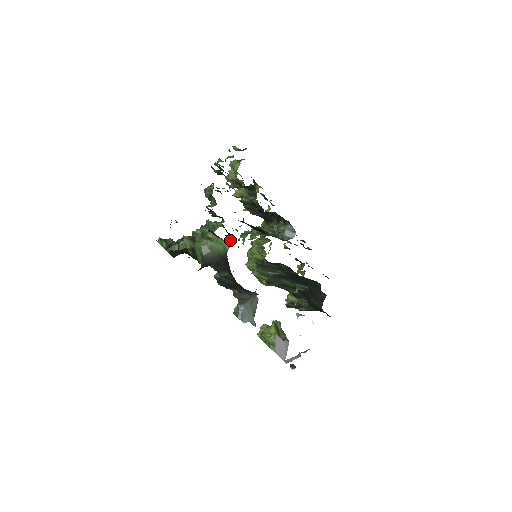
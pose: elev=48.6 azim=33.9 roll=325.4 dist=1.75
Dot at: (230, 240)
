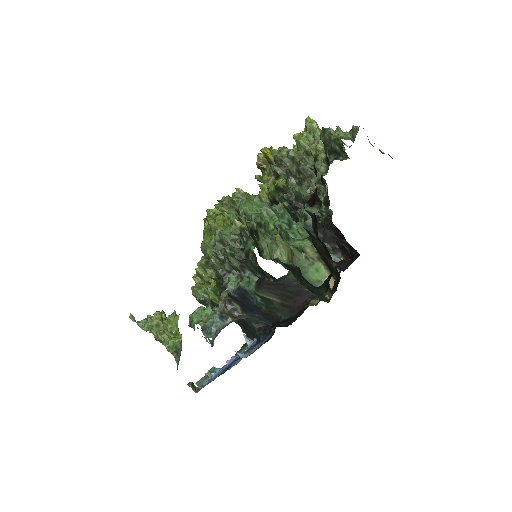
Dot at: occluded
